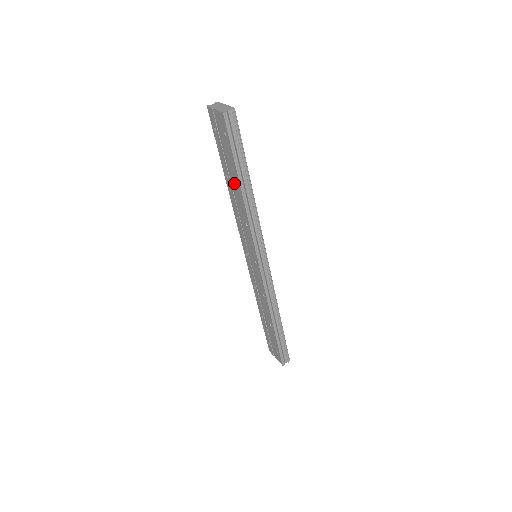
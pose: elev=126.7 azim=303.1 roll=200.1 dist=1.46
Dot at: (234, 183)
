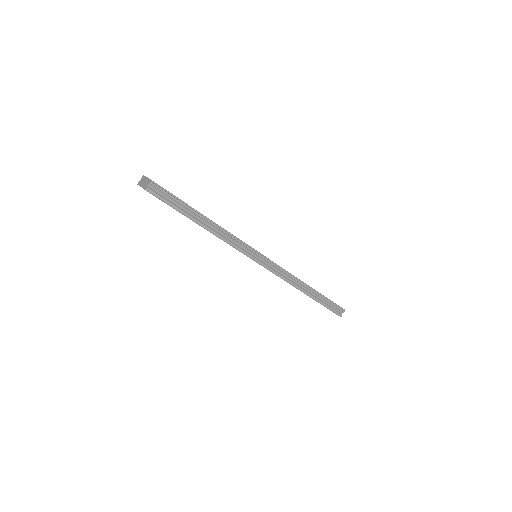
Dot at: occluded
